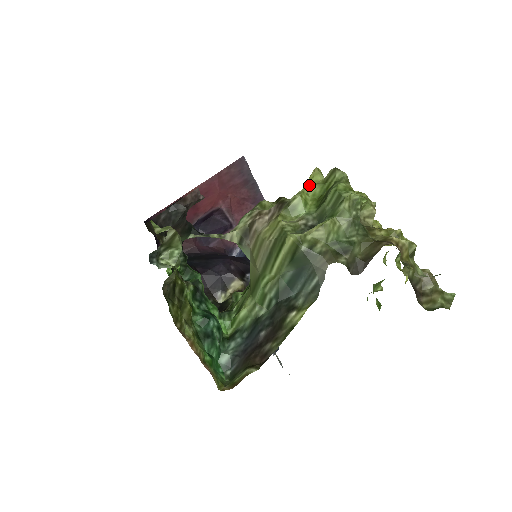
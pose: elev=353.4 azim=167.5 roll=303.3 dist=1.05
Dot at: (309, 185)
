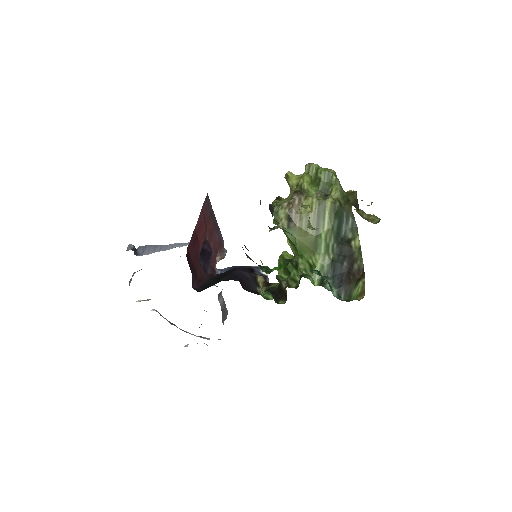
Dot at: (294, 181)
